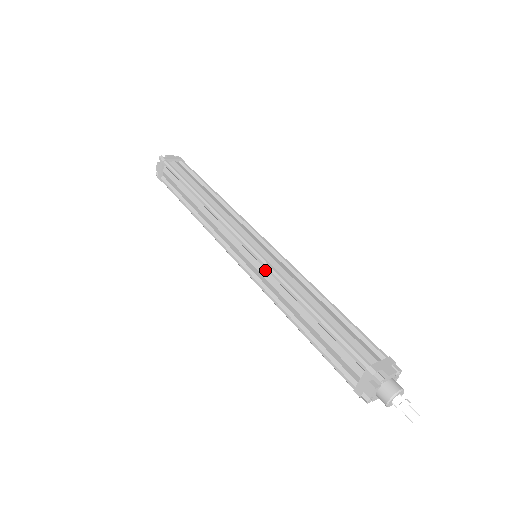
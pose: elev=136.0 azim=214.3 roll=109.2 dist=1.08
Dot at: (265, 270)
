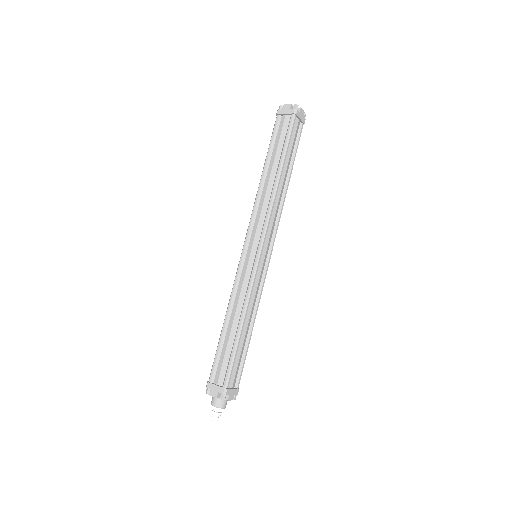
Dot at: (249, 277)
